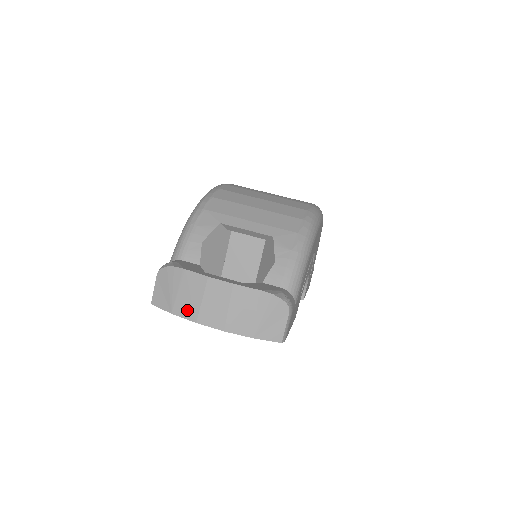
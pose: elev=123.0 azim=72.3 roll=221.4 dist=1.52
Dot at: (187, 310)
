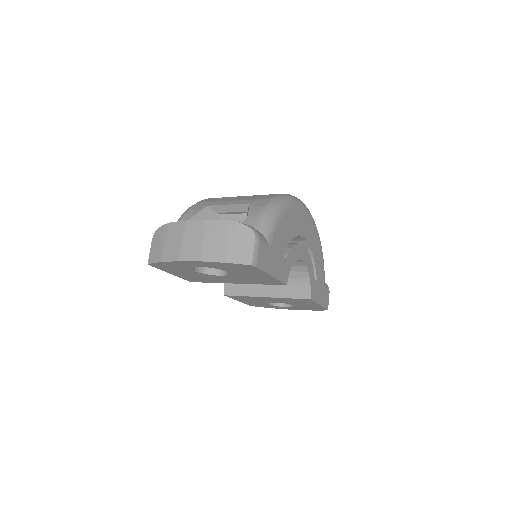
Dot at: (172, 254)
